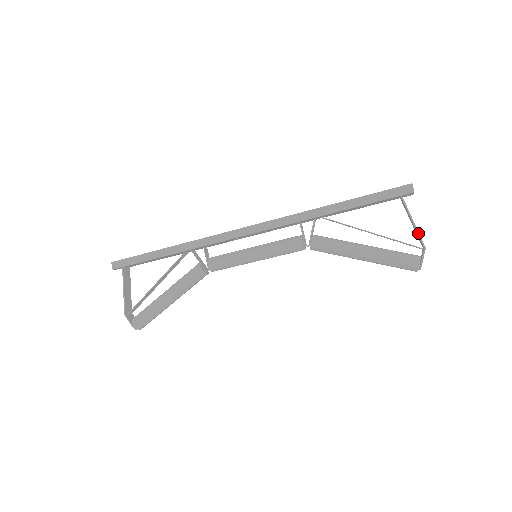
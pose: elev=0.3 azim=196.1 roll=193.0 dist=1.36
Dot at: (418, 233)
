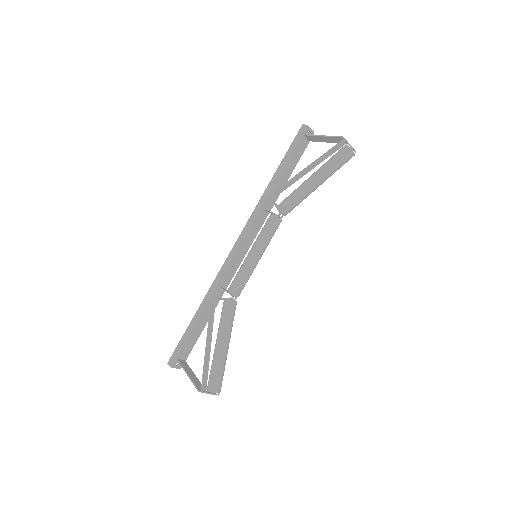
Dot at: (331, 136)
